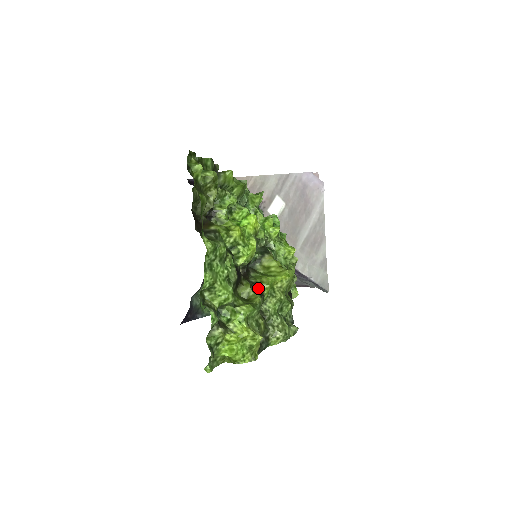
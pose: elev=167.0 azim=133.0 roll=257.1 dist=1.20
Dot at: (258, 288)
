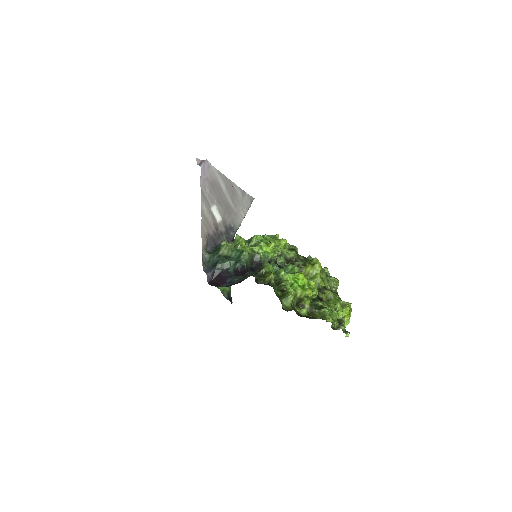
Dot at: (322, 288)
